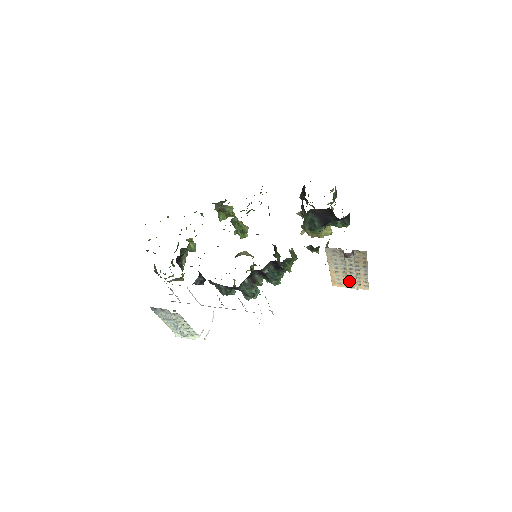
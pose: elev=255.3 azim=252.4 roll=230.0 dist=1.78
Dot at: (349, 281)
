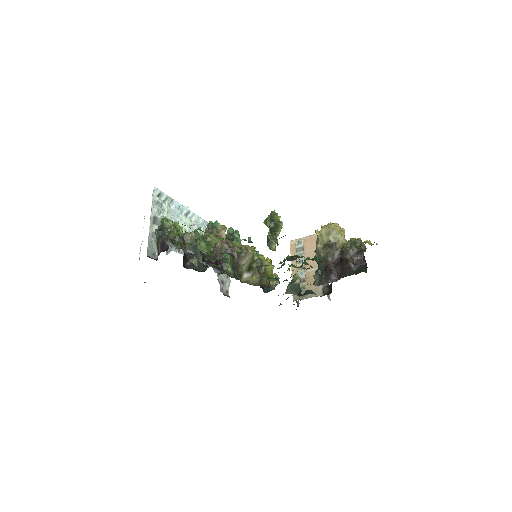
Dot at: occluded
